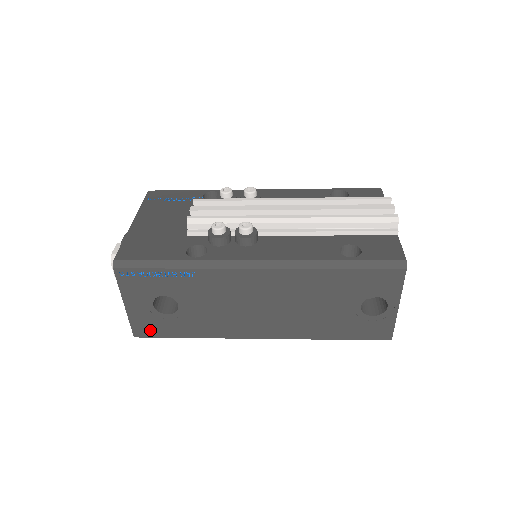
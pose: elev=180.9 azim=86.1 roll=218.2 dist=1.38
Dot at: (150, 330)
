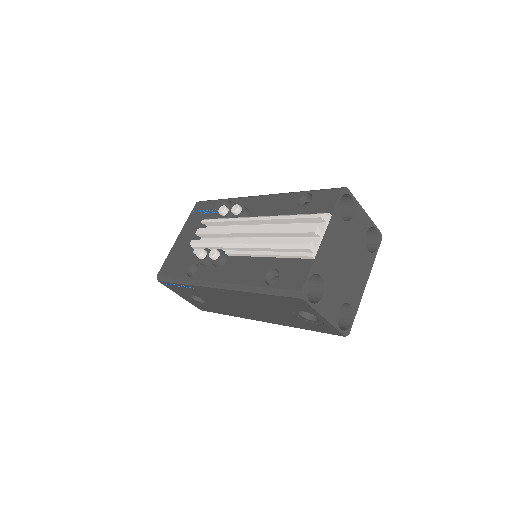
Dot at: (204, 308)
